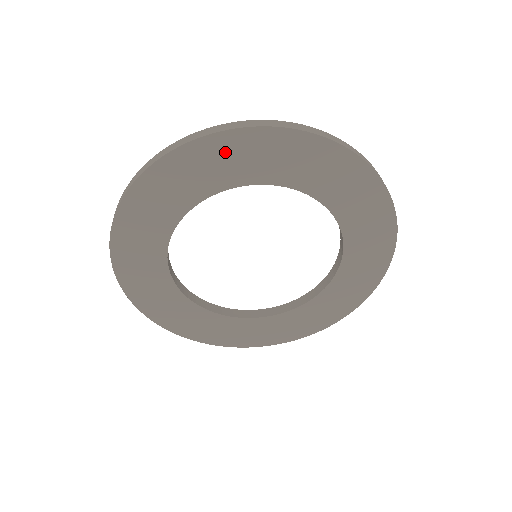
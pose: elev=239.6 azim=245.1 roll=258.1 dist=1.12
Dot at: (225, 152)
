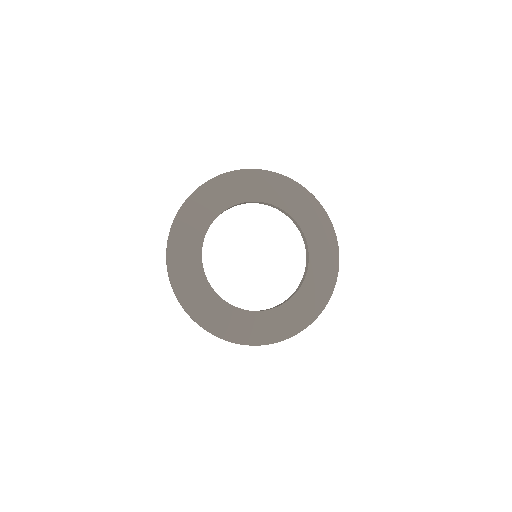
Dot at: (298, 196)
